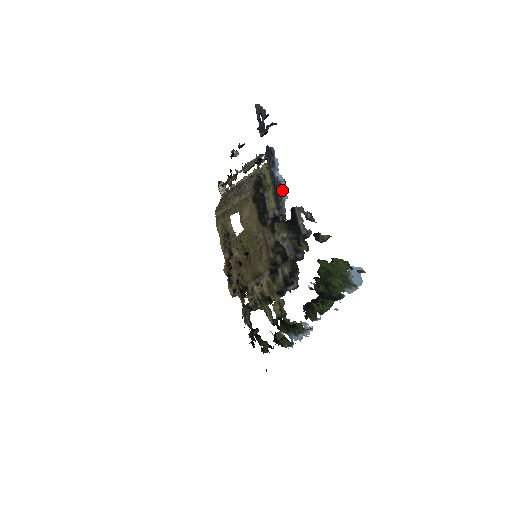
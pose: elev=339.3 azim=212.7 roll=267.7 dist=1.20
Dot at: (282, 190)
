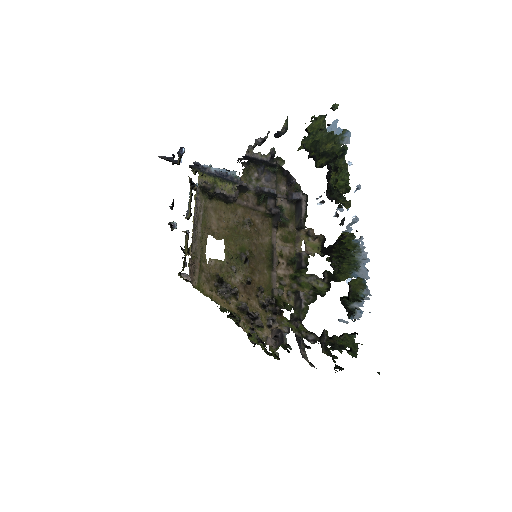
Dot at: (227, 175)
